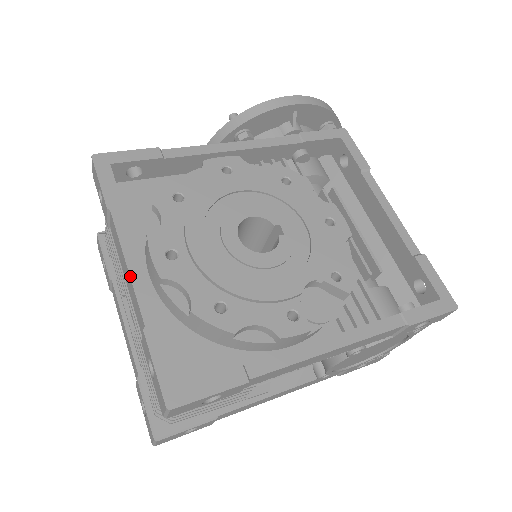
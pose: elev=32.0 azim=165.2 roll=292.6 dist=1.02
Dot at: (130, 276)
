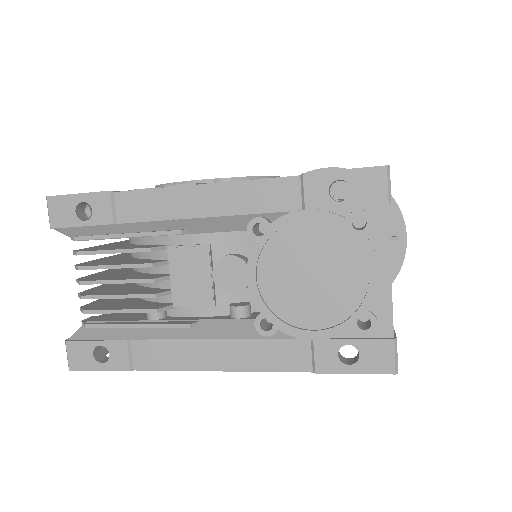
Dot at: occluded
